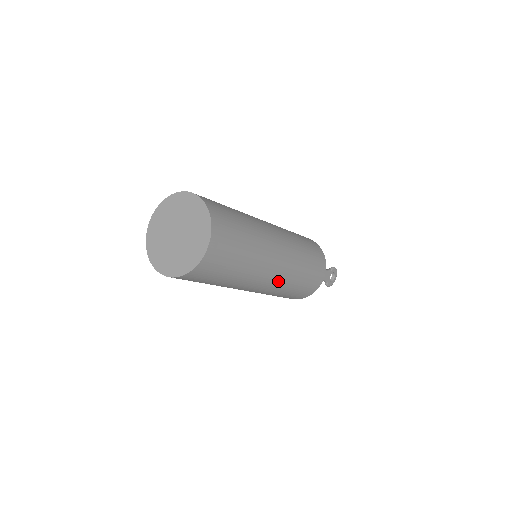
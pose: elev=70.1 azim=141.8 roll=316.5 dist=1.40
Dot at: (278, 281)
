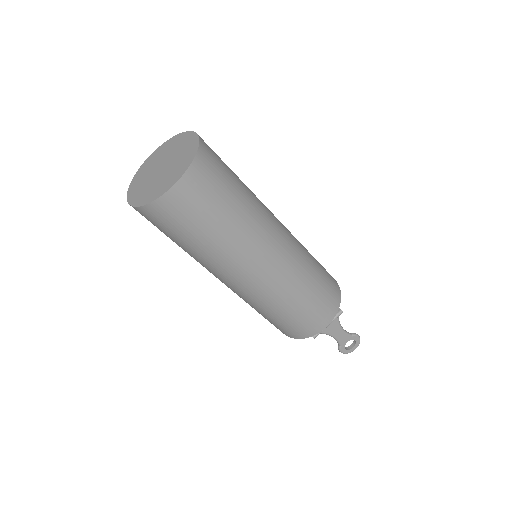
Dot at: (259, 290)
